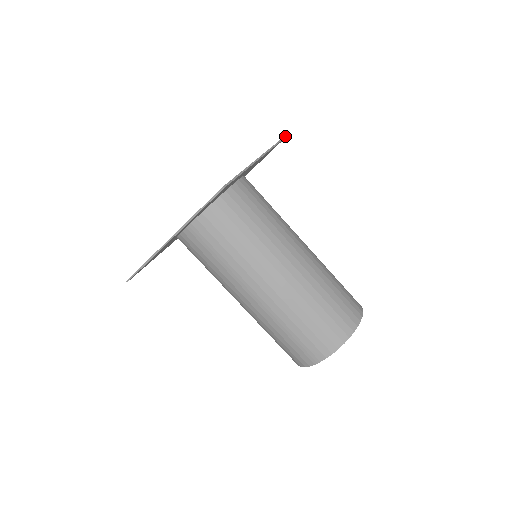
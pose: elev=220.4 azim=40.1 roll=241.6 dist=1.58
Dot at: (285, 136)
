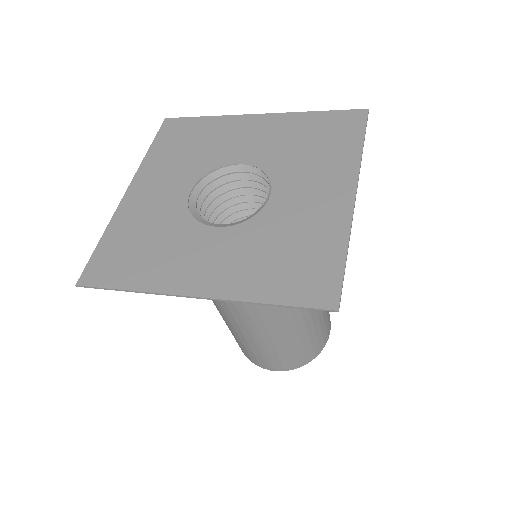
Dot at: (368, 113)
